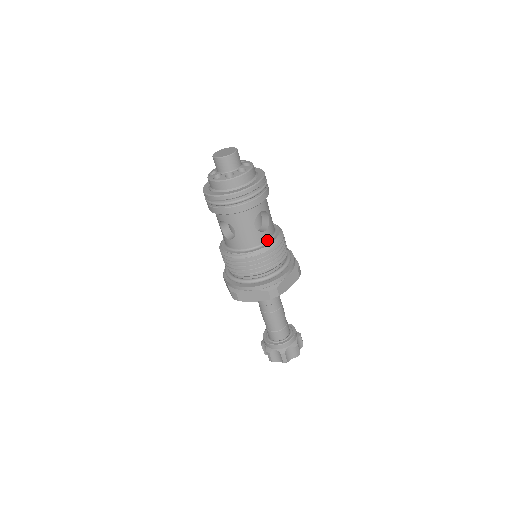
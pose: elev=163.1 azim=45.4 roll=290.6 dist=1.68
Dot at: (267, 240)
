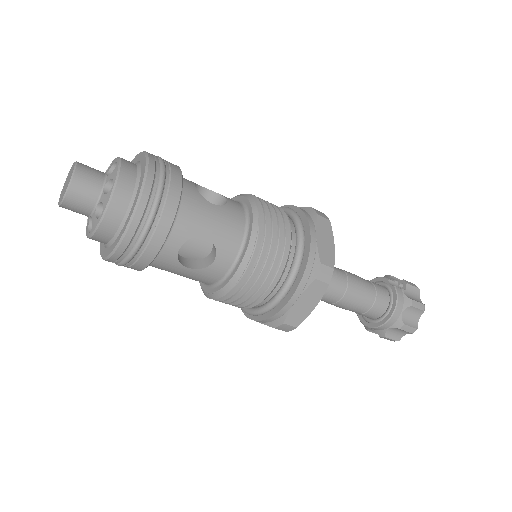
Dot at: (229, 268)
